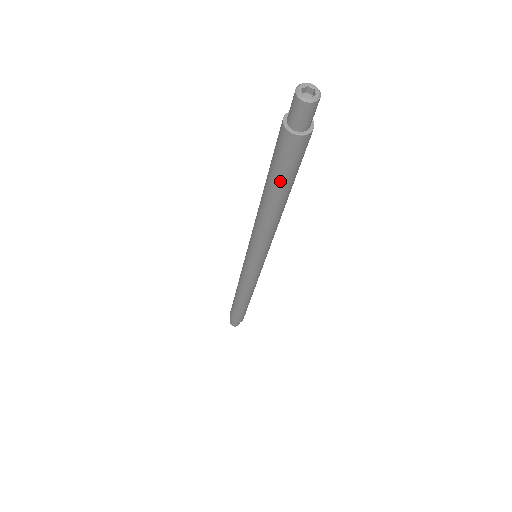
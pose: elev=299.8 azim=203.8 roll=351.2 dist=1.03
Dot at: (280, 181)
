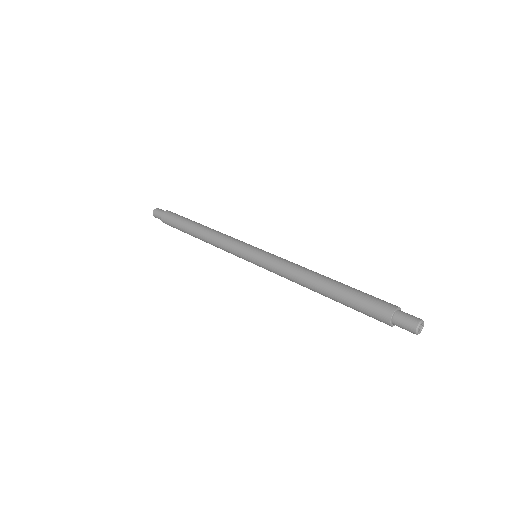
Dot at: (348, 306)
